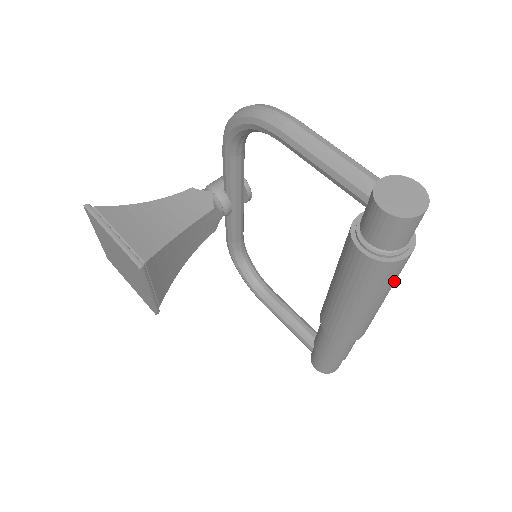
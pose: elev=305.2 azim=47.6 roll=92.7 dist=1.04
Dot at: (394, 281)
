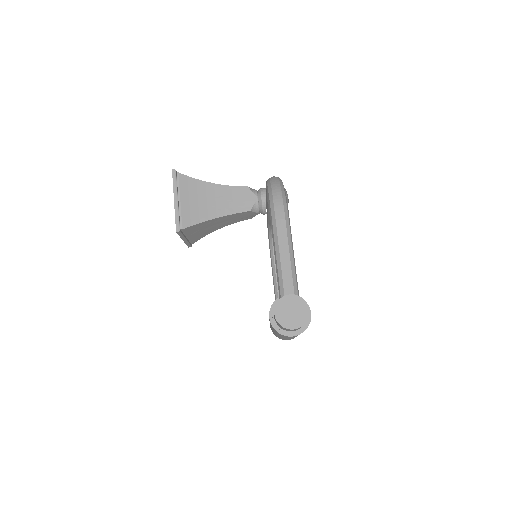
Dot at: (292, 337)
